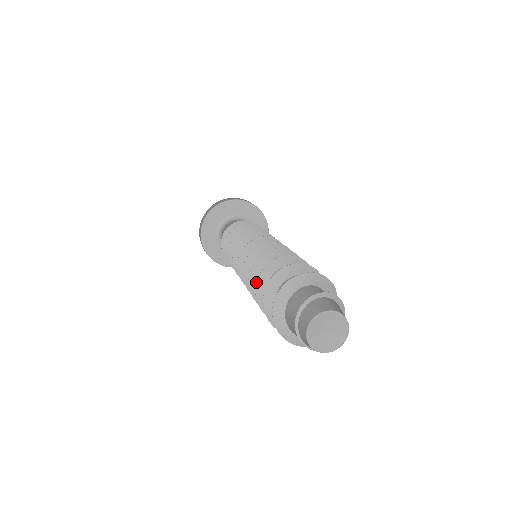
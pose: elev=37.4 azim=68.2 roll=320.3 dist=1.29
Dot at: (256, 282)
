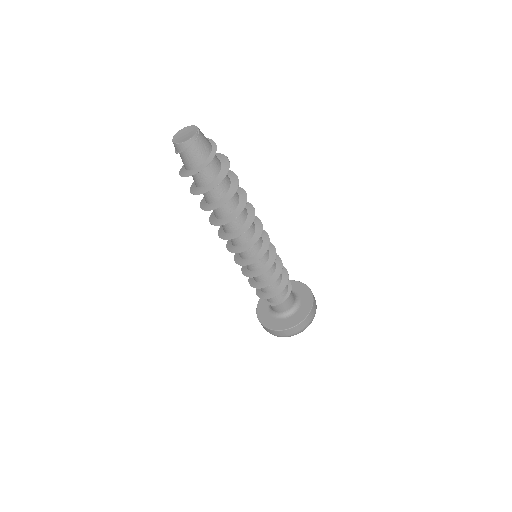
Dot at: (200, 207)
